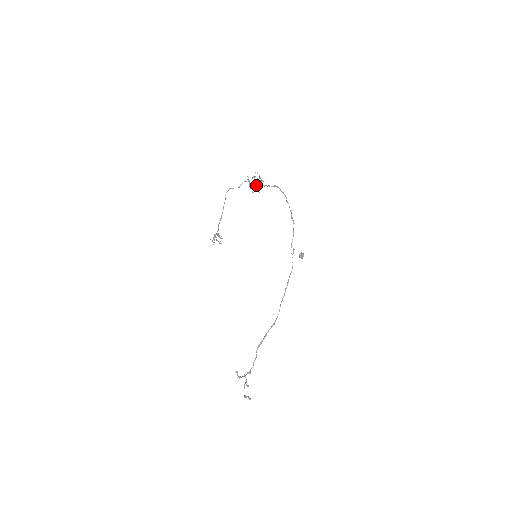
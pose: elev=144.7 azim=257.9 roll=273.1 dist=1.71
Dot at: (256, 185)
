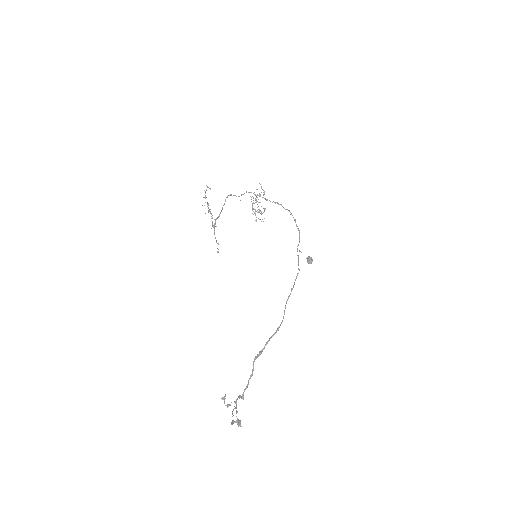
Dot at: occluded
